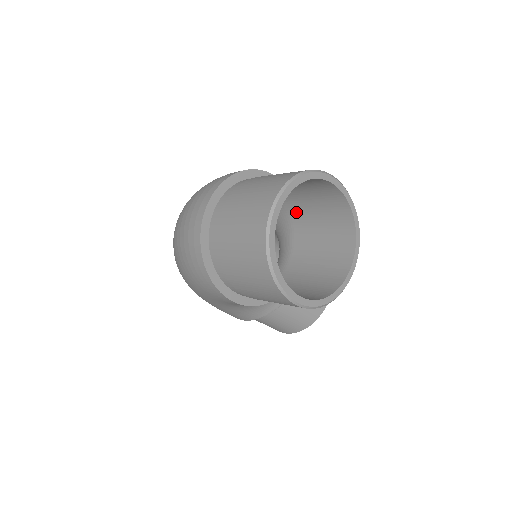
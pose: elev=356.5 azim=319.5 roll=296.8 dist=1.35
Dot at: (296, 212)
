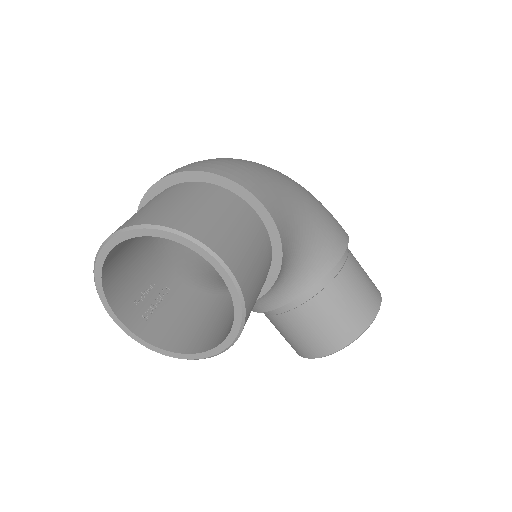
Dot at: occluded
